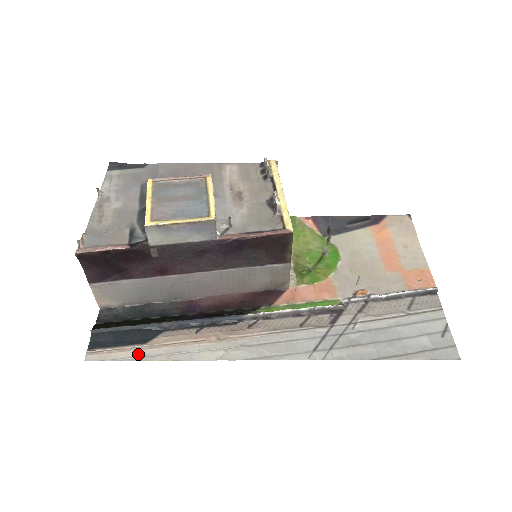
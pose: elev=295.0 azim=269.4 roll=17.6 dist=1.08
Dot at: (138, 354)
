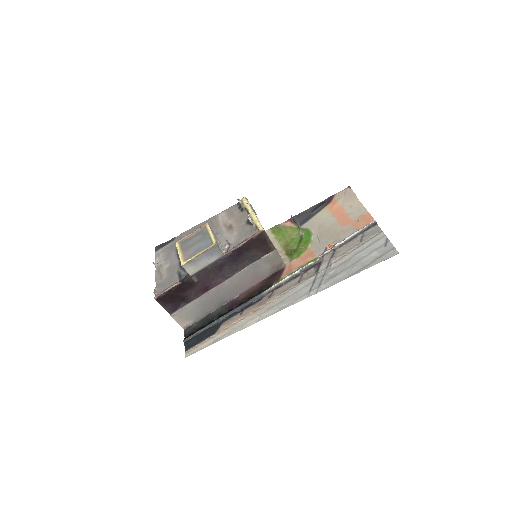
Dot at: (213, 340)
